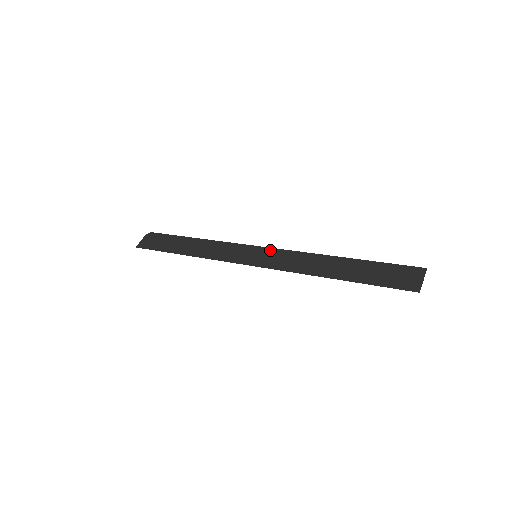
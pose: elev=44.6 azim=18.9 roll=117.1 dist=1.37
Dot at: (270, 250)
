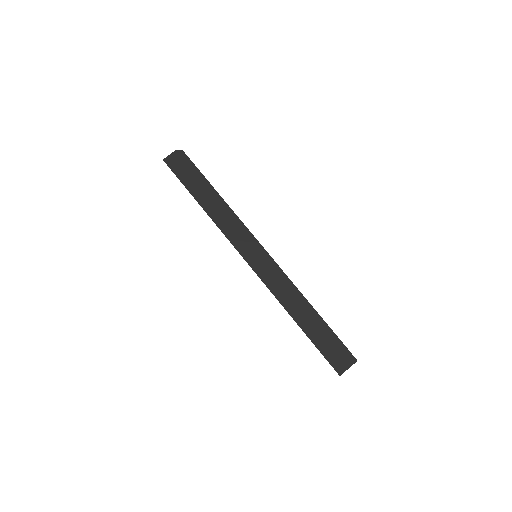
Dot at: (269, 259)
